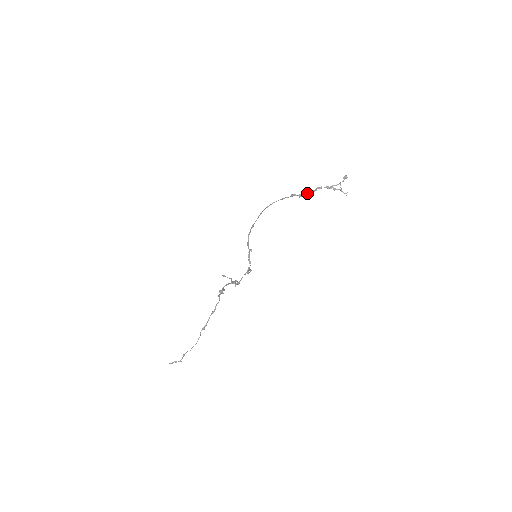
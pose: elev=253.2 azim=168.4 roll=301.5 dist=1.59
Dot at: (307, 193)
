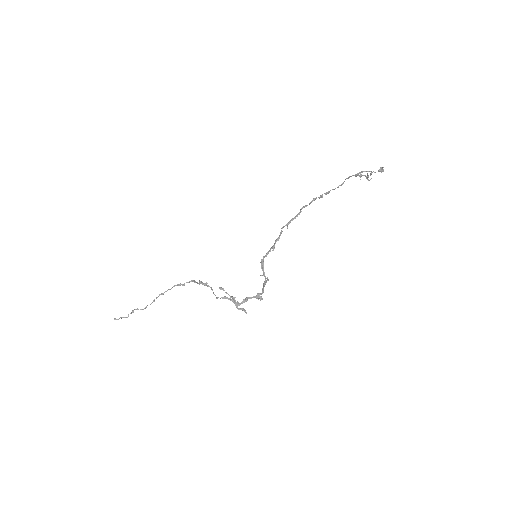
Dot at: (335, 188)
